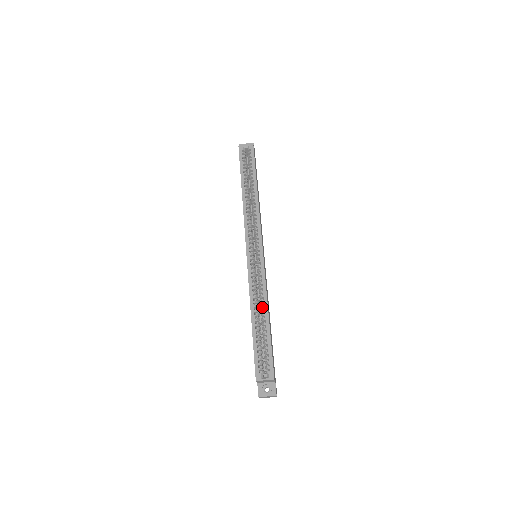
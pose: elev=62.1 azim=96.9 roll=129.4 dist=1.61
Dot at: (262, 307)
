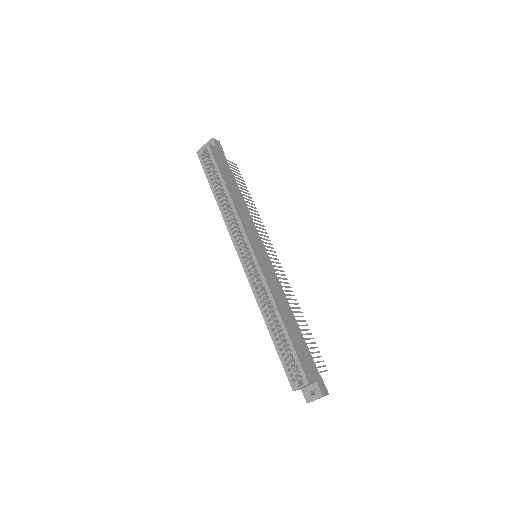
Dot at: (274, 311)
